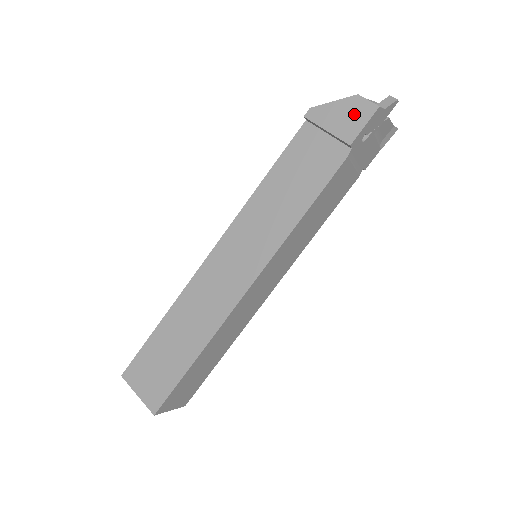
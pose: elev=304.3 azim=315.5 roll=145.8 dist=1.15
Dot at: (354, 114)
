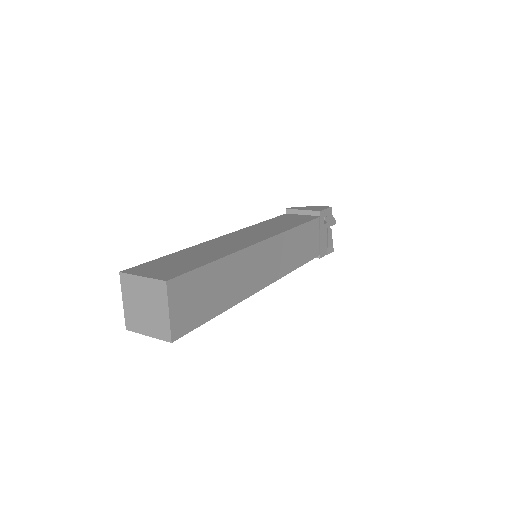
Dot at: (318, 208)
